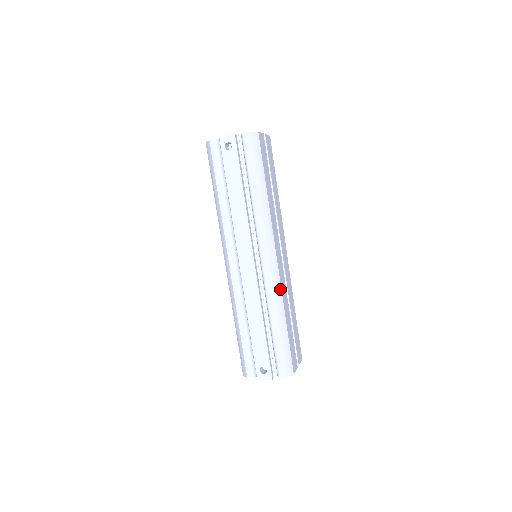
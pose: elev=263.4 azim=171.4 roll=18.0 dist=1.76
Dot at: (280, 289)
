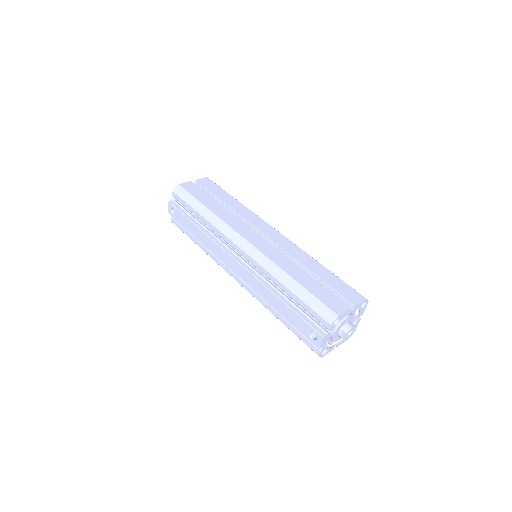
Dot at: (268, 260)
